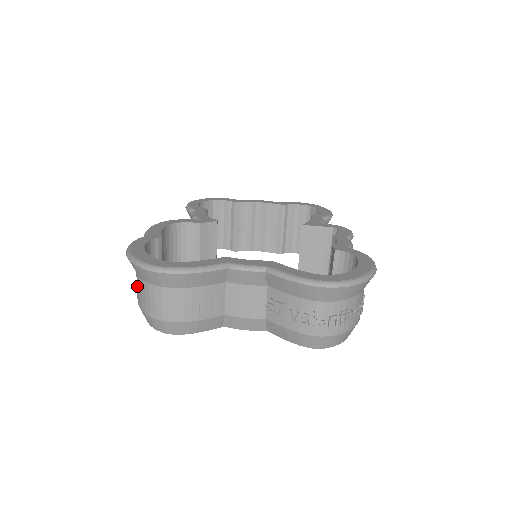
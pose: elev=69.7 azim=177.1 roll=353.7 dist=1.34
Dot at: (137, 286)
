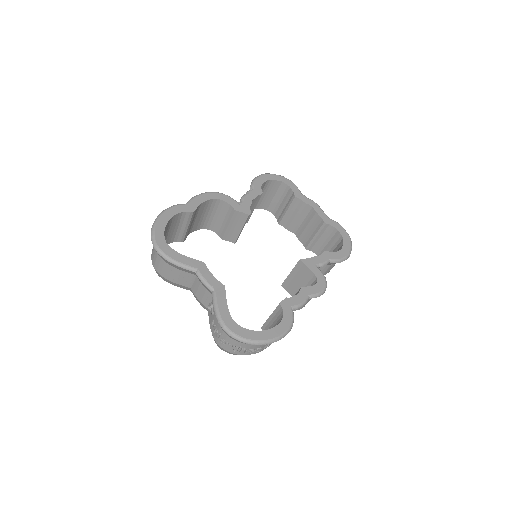
Dot at: occluded
